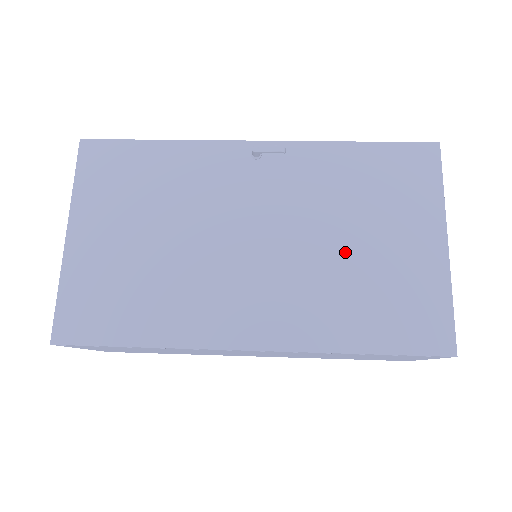
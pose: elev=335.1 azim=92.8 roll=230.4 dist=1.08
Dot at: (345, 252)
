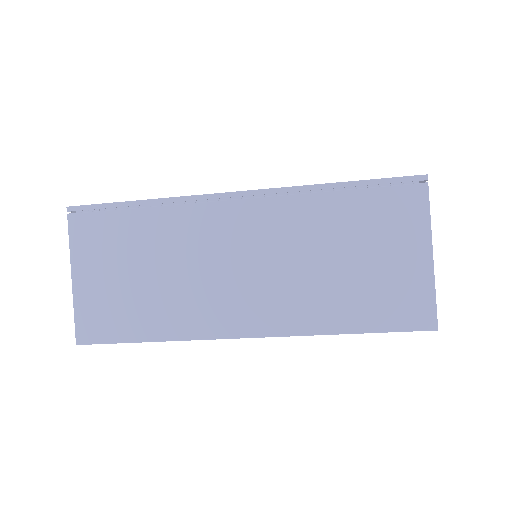
Dot at: occluded
